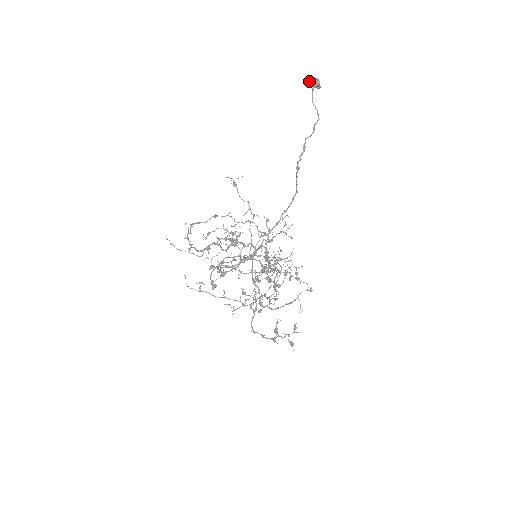
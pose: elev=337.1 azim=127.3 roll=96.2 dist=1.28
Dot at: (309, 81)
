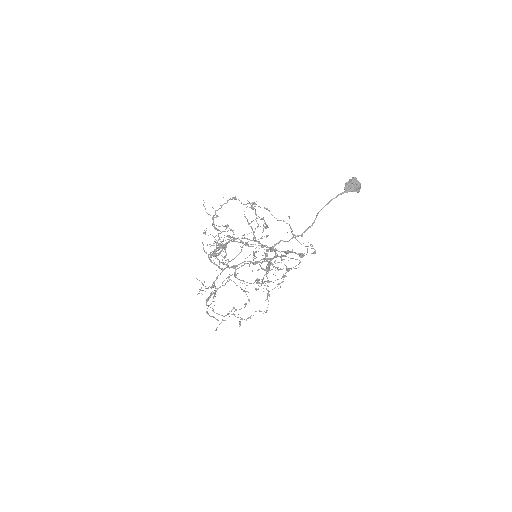
Dot at: (347, 182)
